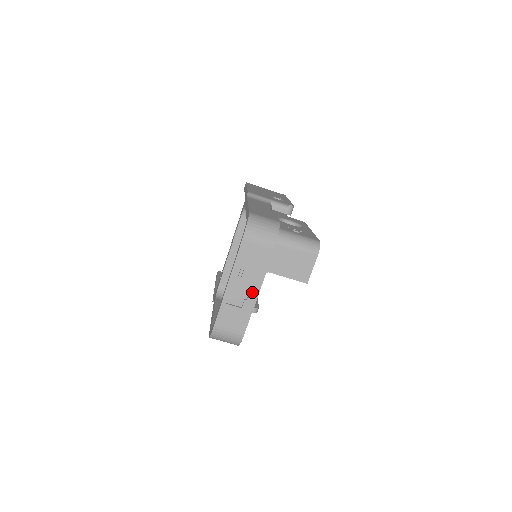
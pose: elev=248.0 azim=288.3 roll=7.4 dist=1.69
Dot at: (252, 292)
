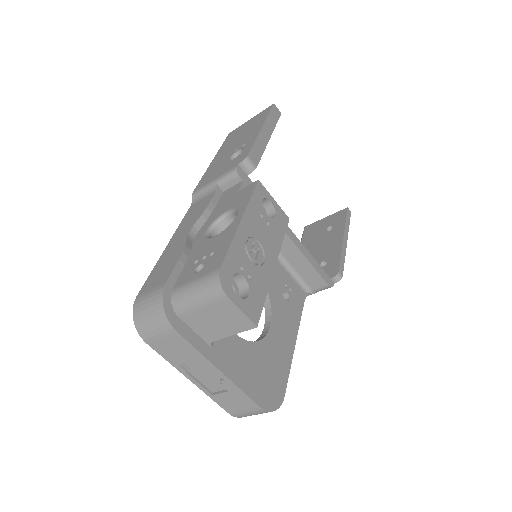
Dot at: (216, 375)
